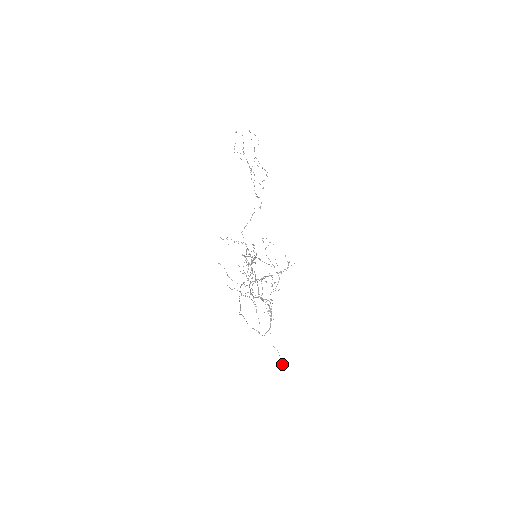
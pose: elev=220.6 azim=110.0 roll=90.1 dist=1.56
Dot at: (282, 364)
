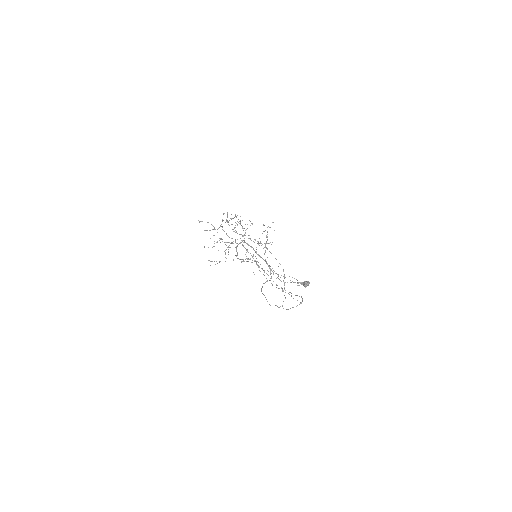
Dot at: (304, 284)
